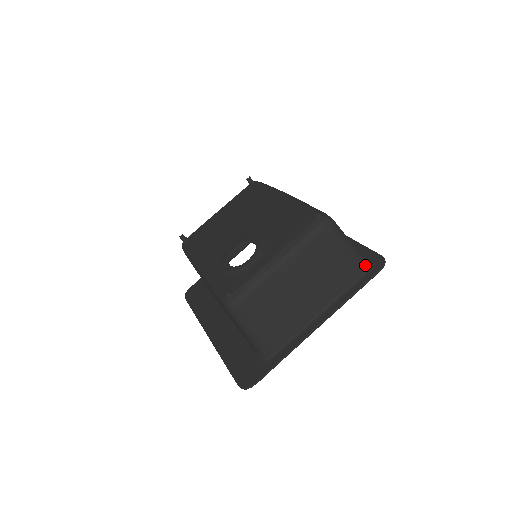
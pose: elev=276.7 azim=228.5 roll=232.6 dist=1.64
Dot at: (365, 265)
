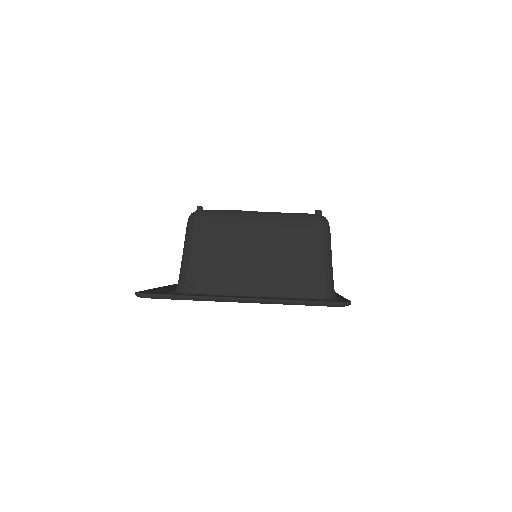
Dot at: (328, 293)
